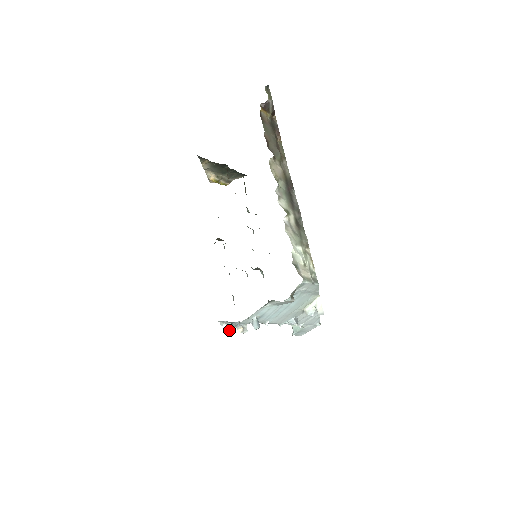
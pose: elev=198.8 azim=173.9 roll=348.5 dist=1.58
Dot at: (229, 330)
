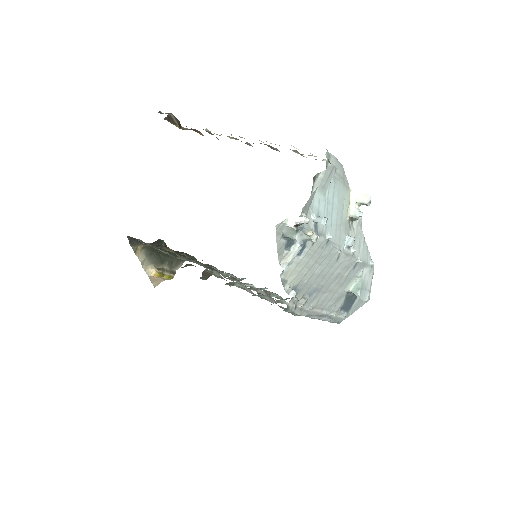
Dot at: (300, 218)
